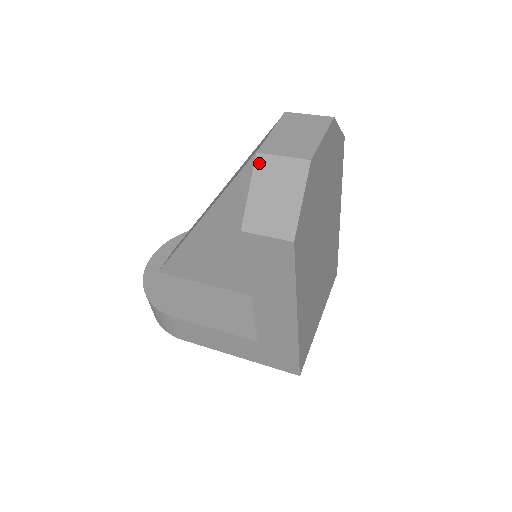
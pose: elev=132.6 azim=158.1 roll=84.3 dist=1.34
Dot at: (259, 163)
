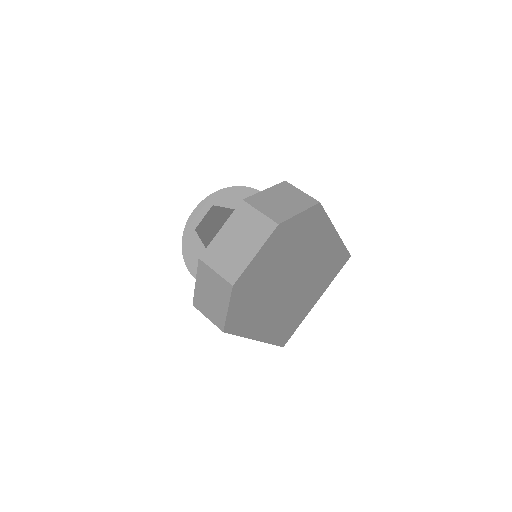
Dot at: (200, 267)
